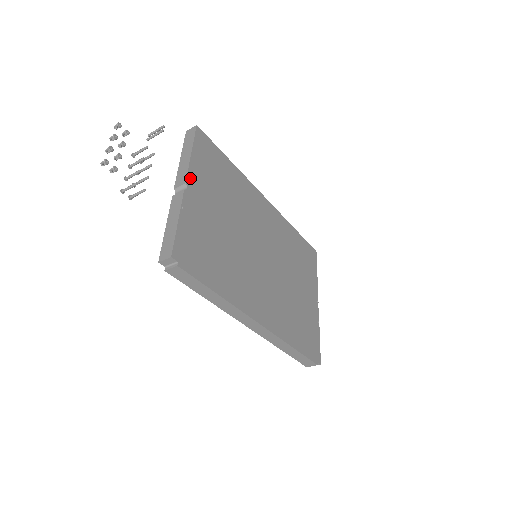
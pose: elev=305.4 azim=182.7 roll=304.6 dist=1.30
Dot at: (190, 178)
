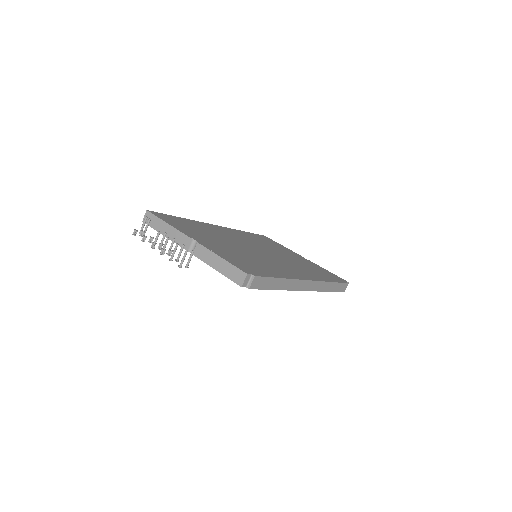
Dot at: (189, 236)
